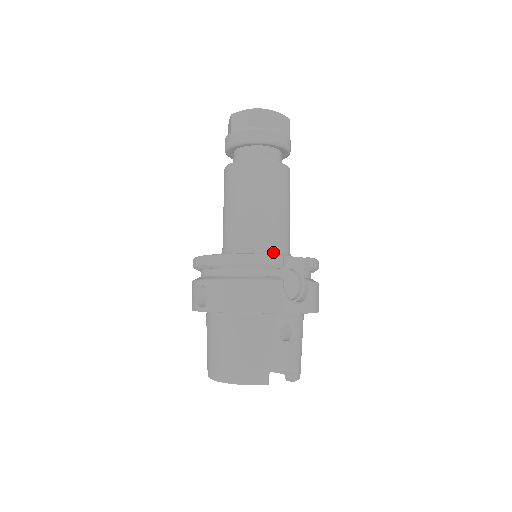
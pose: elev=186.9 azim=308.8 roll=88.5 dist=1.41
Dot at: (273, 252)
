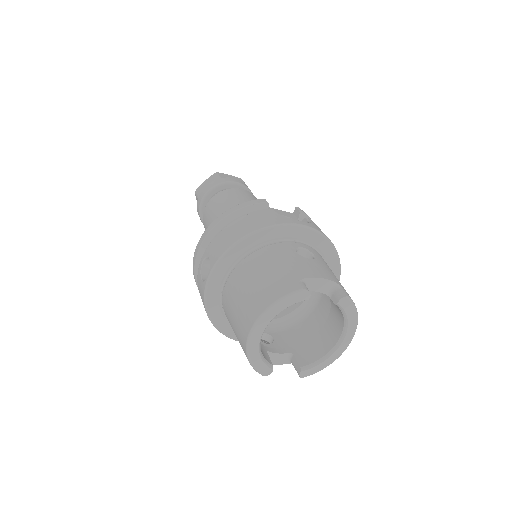
Dot at: occluded
